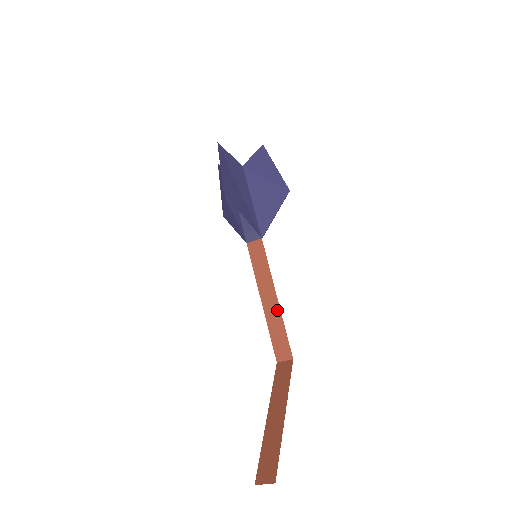
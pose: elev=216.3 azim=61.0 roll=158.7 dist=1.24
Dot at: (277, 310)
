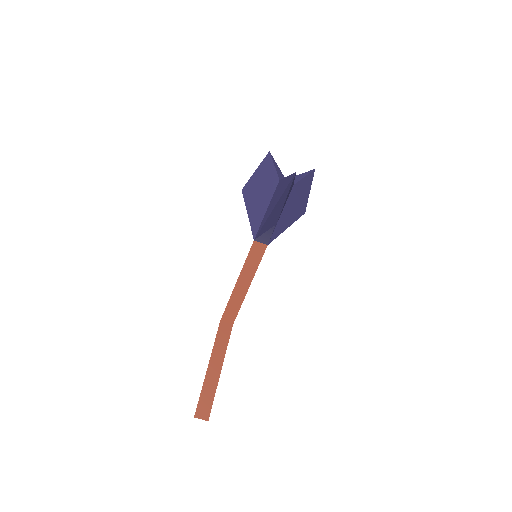
Dot at: (244, 294)
